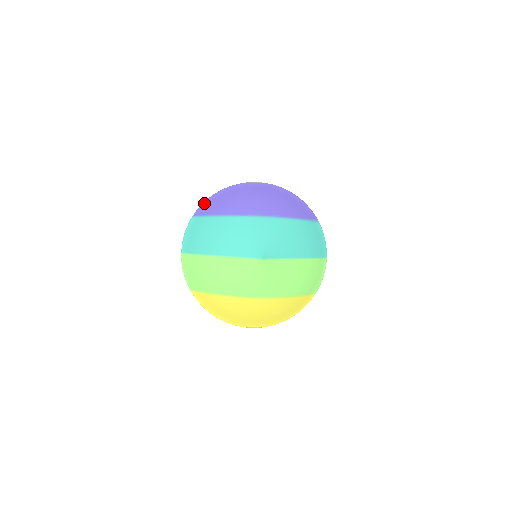
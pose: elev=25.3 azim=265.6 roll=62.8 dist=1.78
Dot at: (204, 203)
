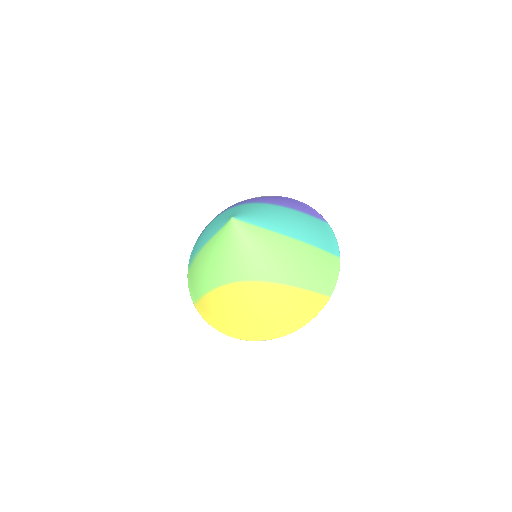
Dot at: occluded
